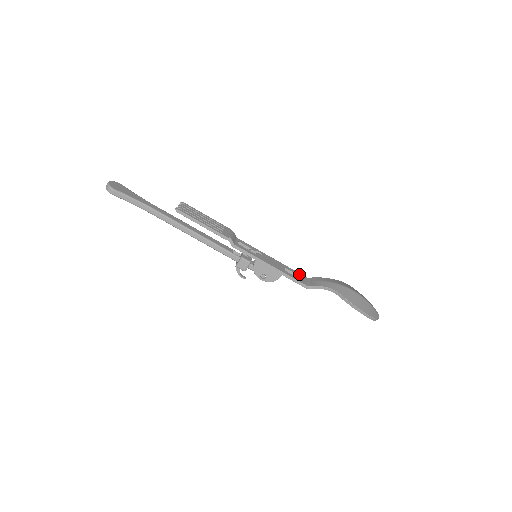
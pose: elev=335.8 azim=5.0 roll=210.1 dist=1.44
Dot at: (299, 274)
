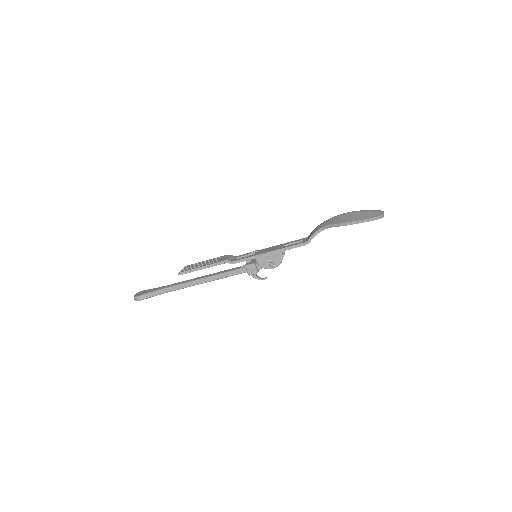
Dot at: (298, 240)
